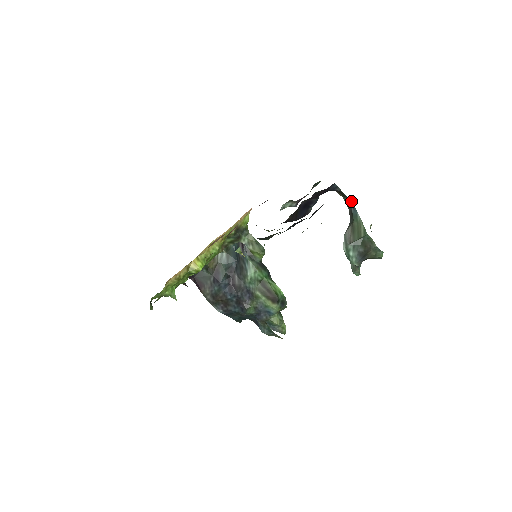
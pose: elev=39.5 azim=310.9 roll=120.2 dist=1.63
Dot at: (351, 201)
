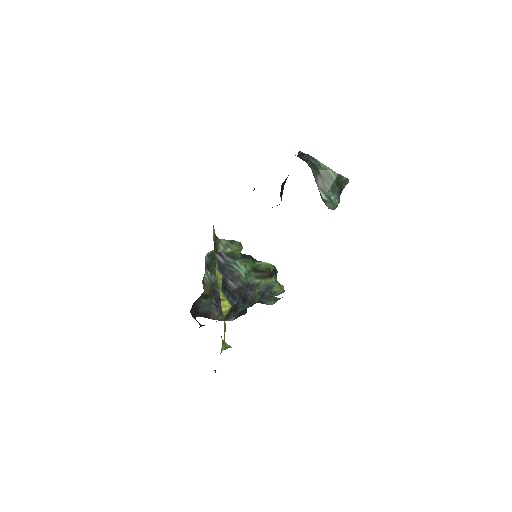
Dot at: (309, 155)
